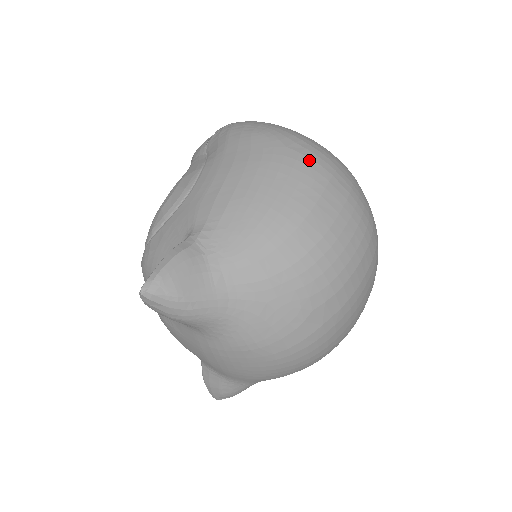
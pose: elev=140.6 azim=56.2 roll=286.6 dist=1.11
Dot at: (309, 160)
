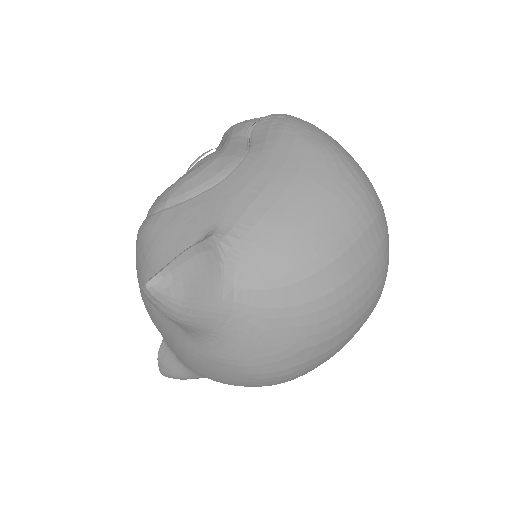
Dot at: (357, 197)
